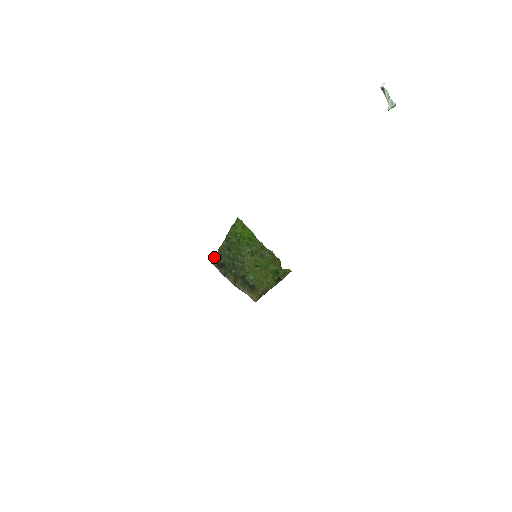
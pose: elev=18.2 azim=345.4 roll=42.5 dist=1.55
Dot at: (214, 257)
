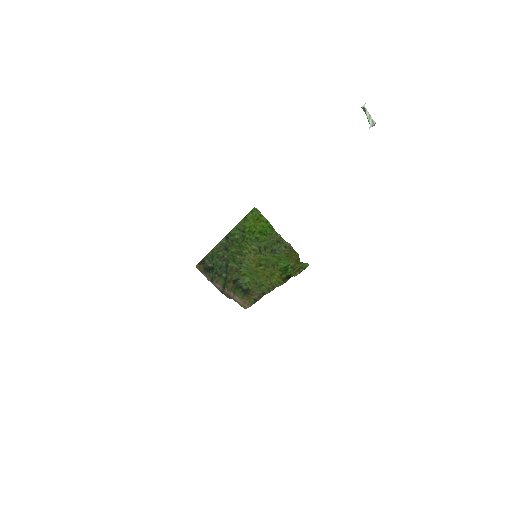
Dot at: (201, 260)
